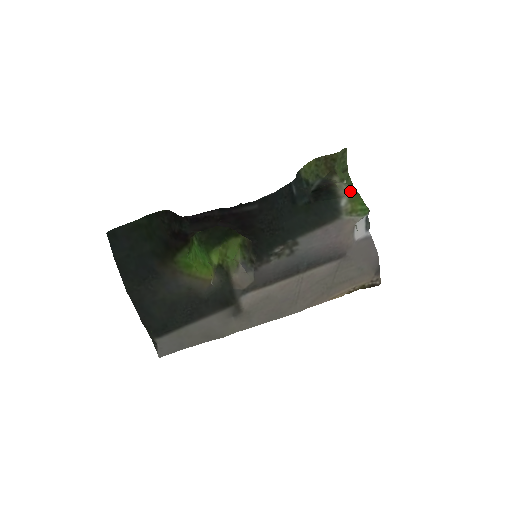
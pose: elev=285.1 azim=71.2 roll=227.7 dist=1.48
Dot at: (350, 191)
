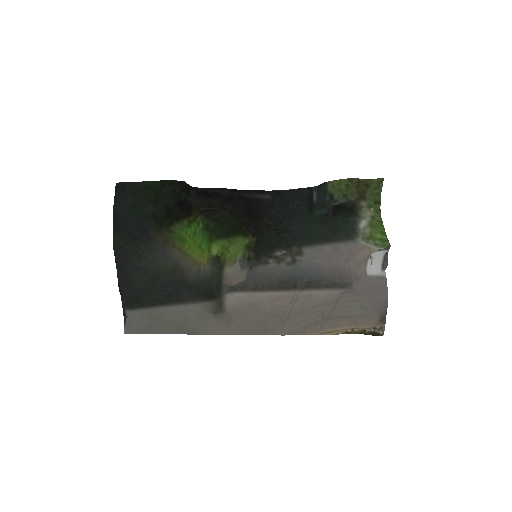
Dot at: (373, 215)
